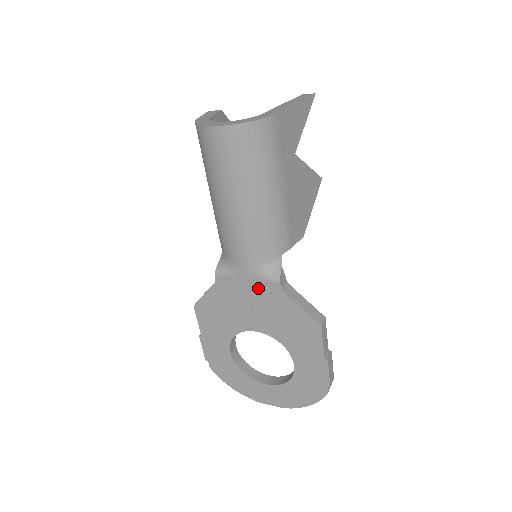
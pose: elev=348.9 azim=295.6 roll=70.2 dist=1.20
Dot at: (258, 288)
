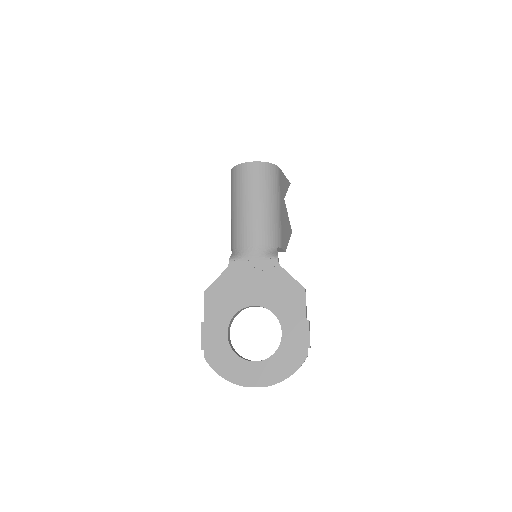
Dot at: (261, 266)
